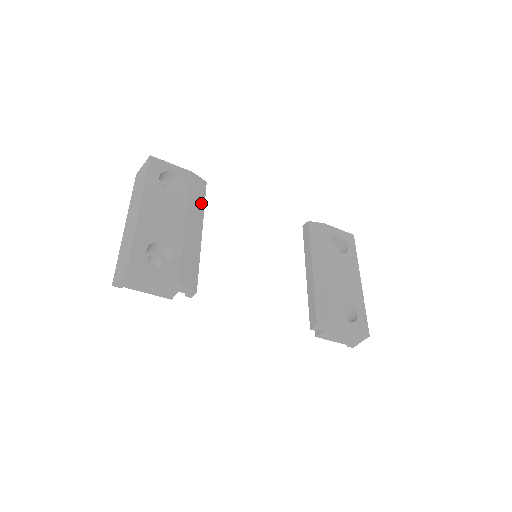
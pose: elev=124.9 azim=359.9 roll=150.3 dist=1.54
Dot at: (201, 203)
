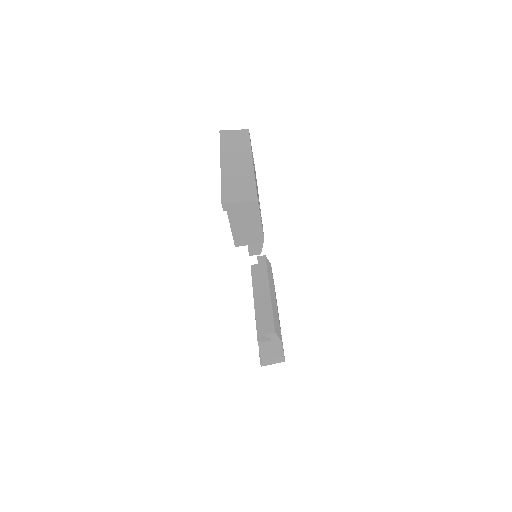
Dot at: occluded
